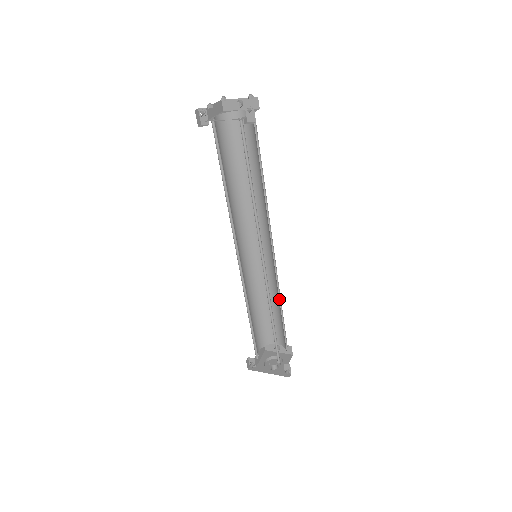
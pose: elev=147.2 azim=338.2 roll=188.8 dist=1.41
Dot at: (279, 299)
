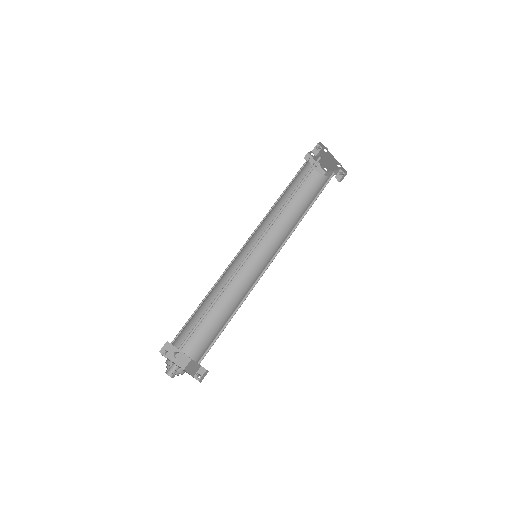
Dot at: (226, 305)
